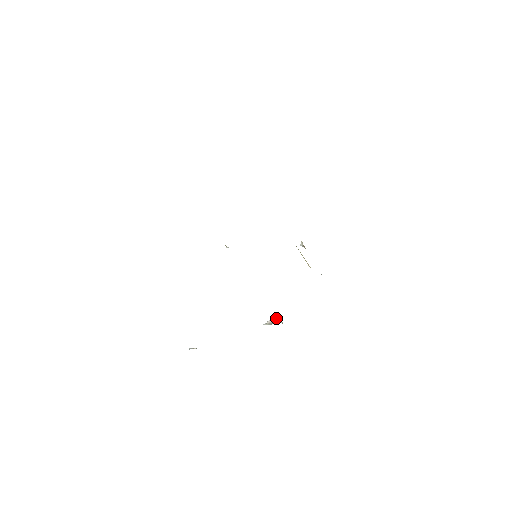
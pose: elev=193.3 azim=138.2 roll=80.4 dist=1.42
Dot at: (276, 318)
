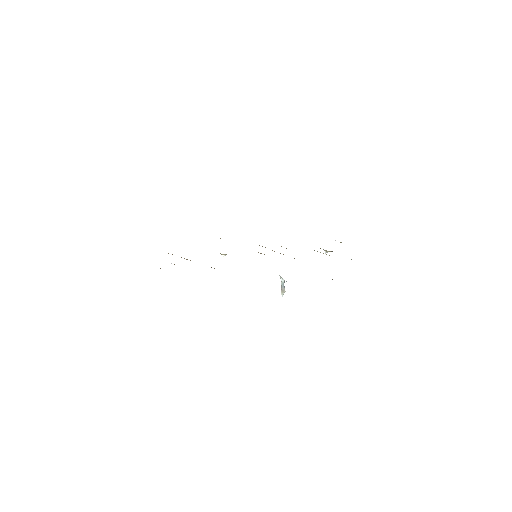
Dot at: (281, 281)
